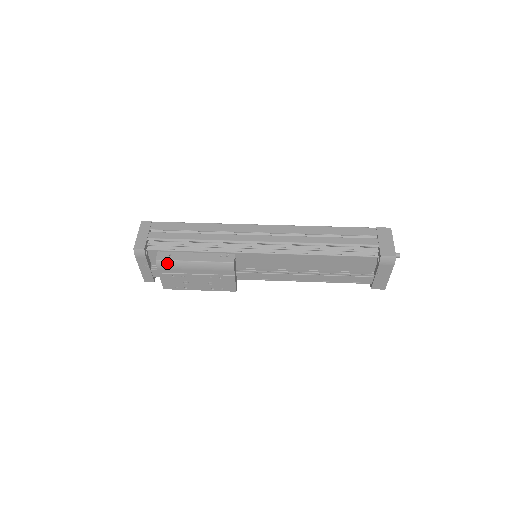
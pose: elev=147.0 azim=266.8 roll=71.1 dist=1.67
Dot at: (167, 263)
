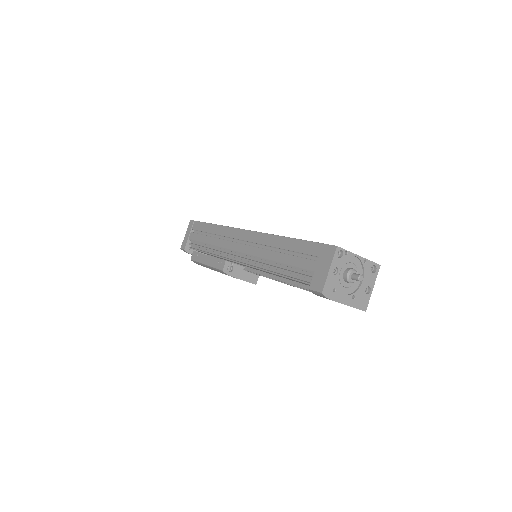
Dot at: (196, 262)
